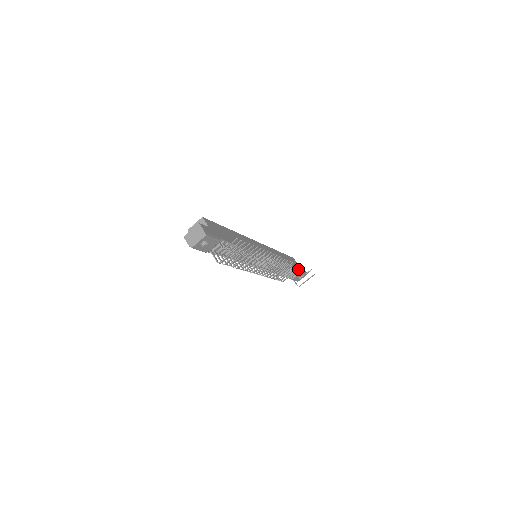
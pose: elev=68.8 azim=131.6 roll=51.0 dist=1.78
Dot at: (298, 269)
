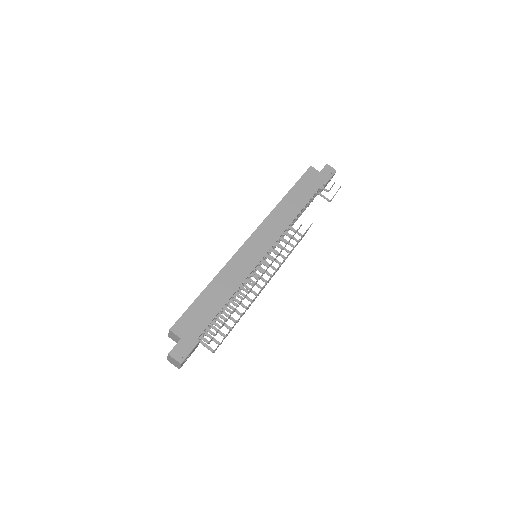
Dot at: (311, 224)
